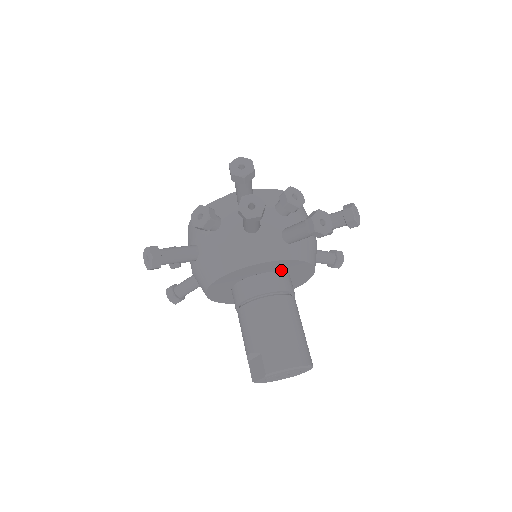
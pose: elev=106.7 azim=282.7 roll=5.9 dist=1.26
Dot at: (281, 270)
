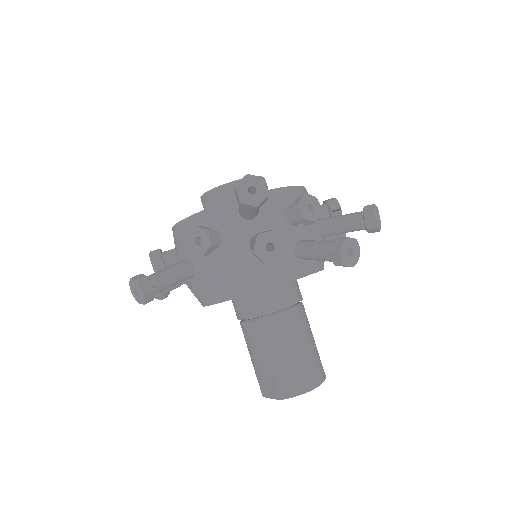
Dot at: occluded
